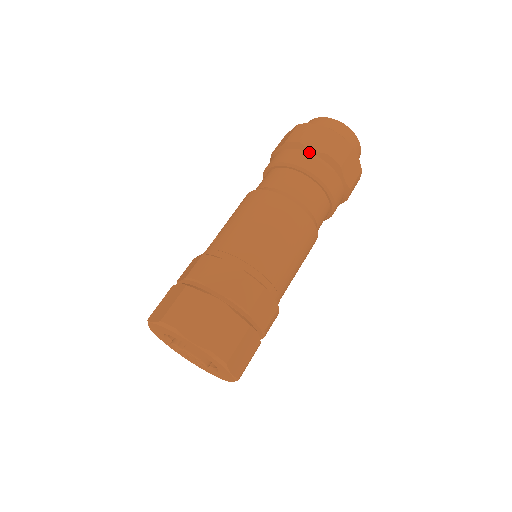
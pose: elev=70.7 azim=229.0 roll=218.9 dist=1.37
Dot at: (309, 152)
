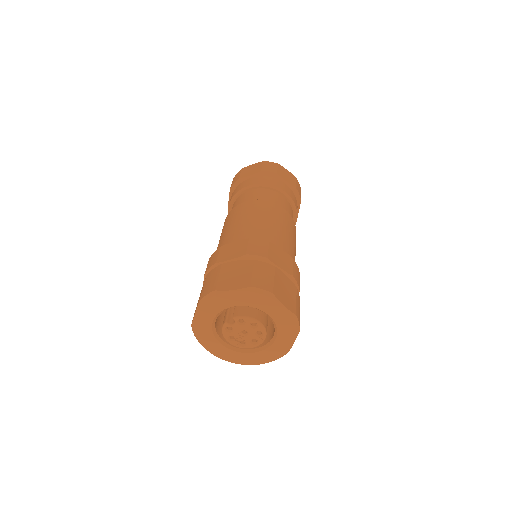
Dot at: (249, 178)
